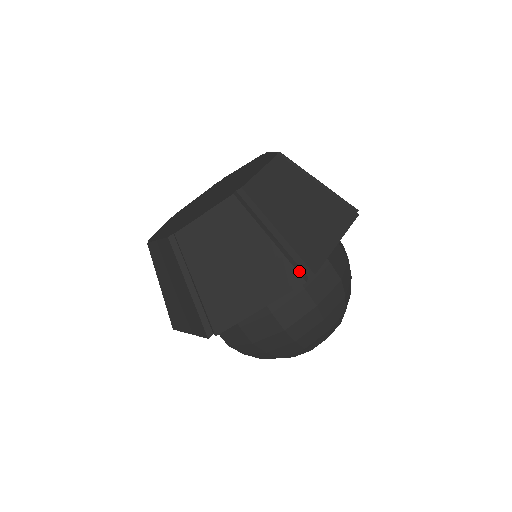
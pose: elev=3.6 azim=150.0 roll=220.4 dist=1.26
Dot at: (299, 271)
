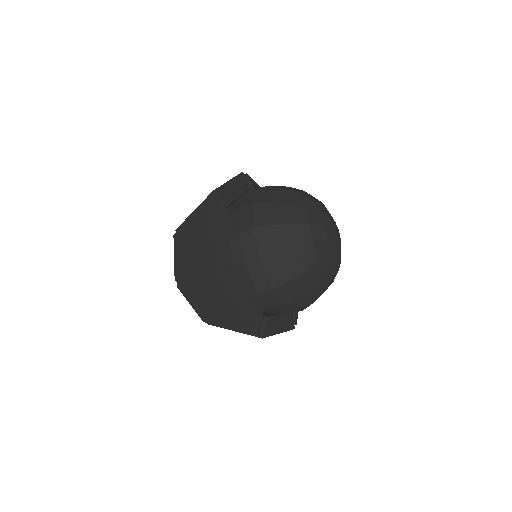
Dot at: (207, 201)
